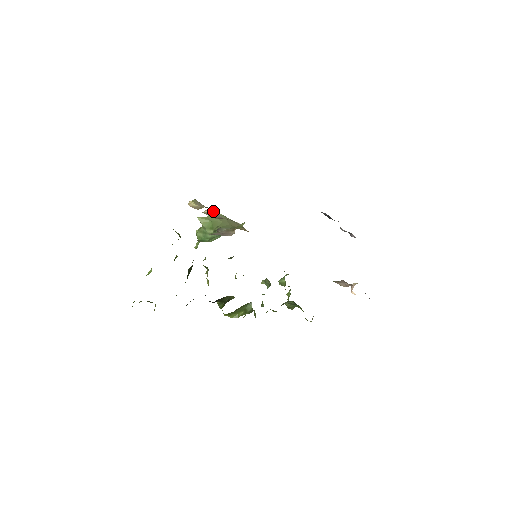
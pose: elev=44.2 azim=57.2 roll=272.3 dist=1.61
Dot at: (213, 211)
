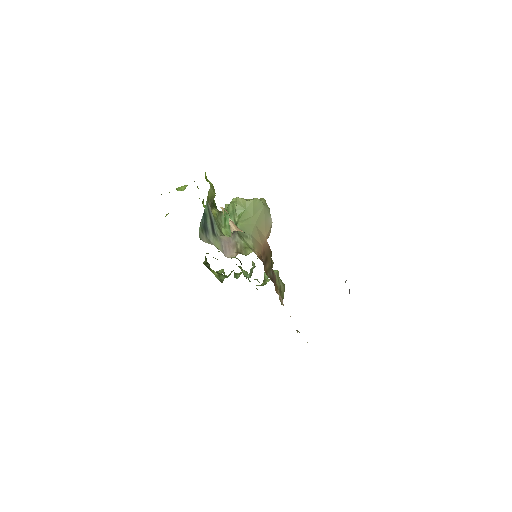
Dot at: (232, 231)
